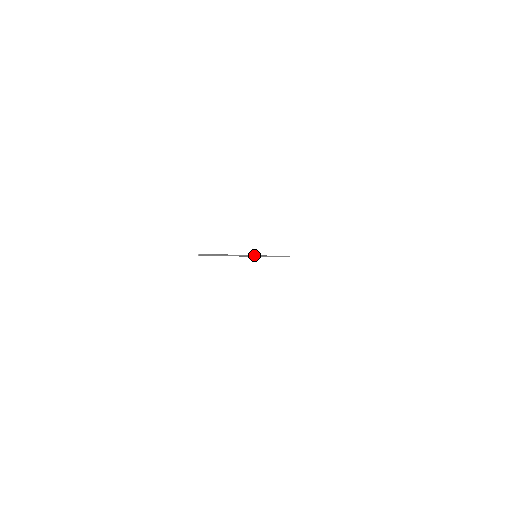
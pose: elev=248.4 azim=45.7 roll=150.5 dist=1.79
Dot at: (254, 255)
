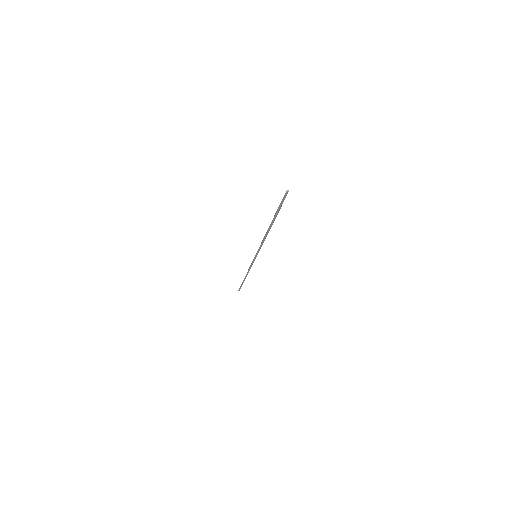
Dot at: occluded
